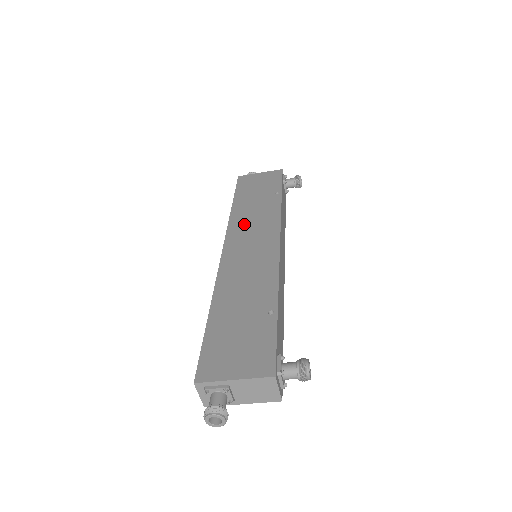
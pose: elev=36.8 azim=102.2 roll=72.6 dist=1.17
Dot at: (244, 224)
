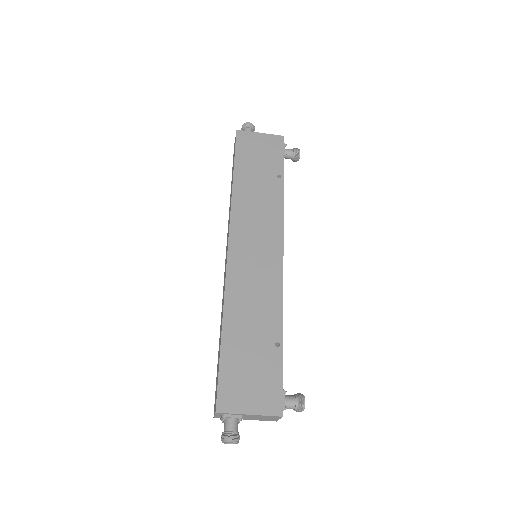
Dot at: (247, 215)
